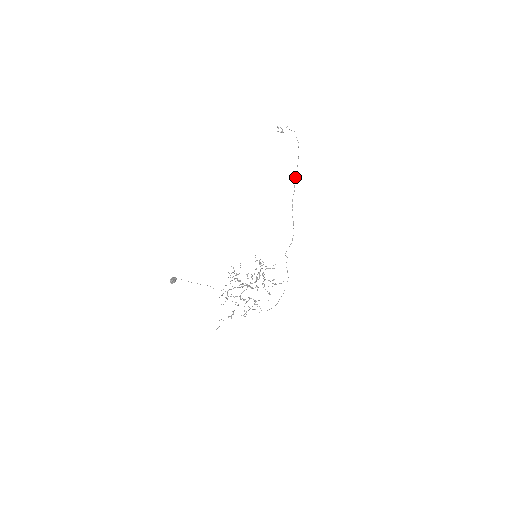
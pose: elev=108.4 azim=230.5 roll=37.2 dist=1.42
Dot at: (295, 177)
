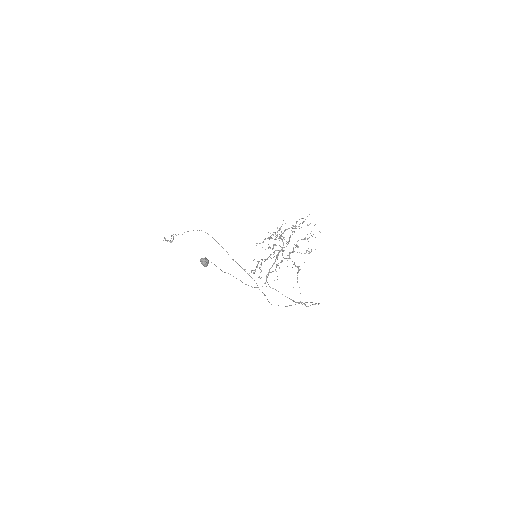
Dot at: (217, 242)
